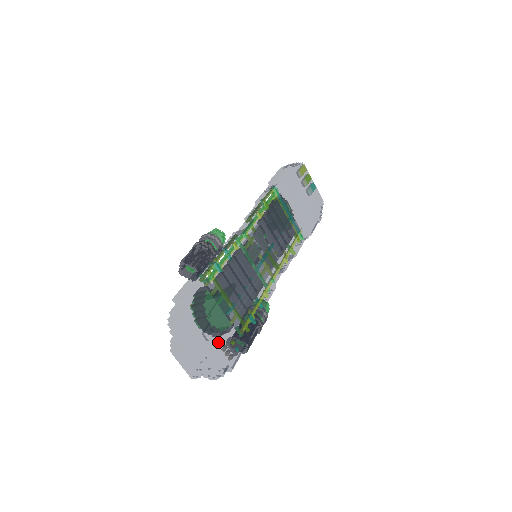
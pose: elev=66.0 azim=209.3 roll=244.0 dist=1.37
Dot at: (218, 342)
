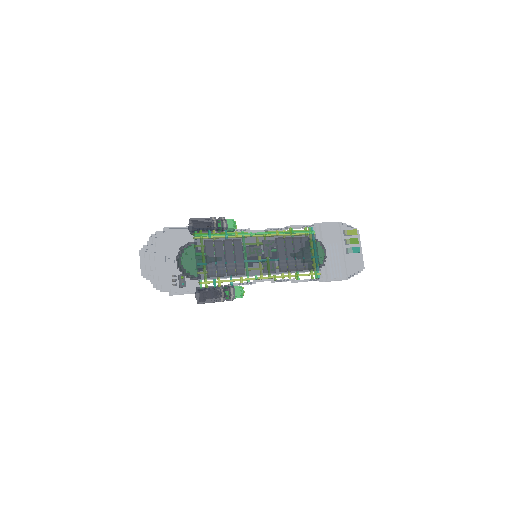
Dot at: (173, 270)
